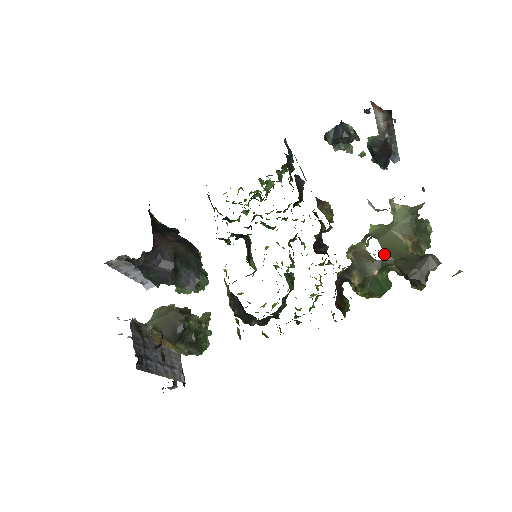
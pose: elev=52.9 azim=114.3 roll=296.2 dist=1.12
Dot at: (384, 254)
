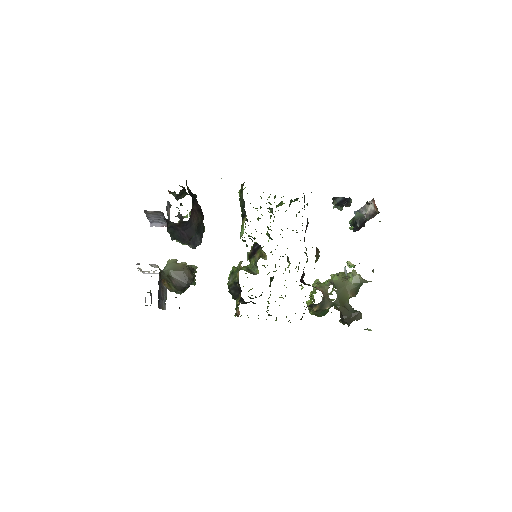
Dot at: (337, 300)
